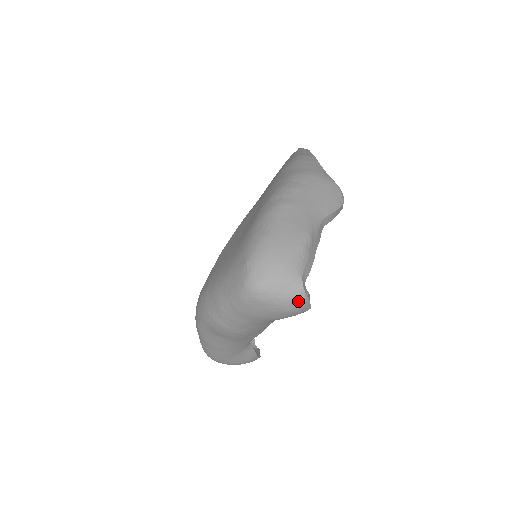
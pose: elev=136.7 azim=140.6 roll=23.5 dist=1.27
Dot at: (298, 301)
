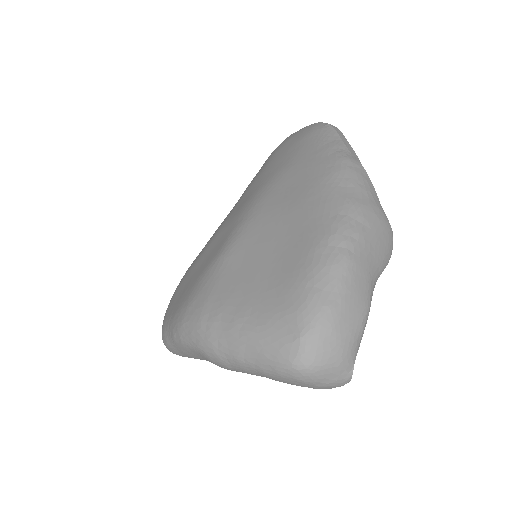
Dot at: (339, 386)
